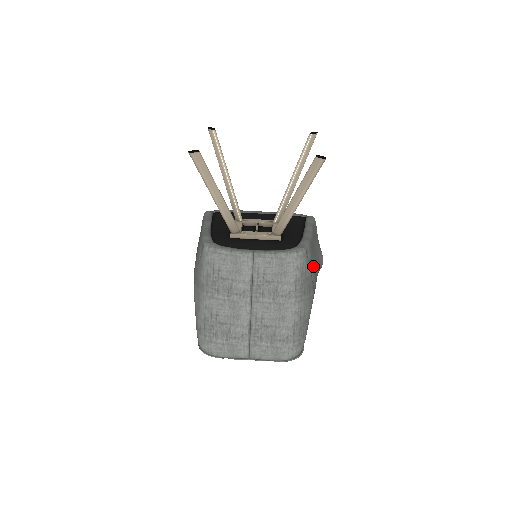
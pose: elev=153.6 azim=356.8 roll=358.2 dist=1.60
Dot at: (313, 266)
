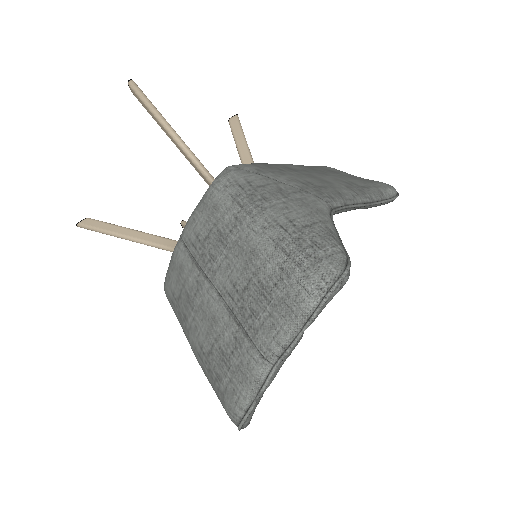
Dot at: (286, 177)
